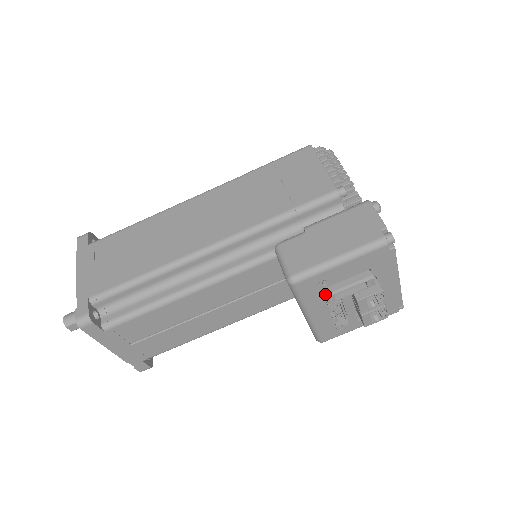
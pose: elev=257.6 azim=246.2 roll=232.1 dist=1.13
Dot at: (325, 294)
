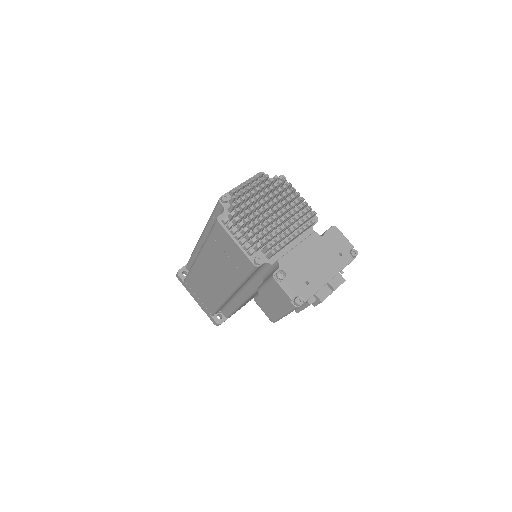
Dot at: (296, 312)
